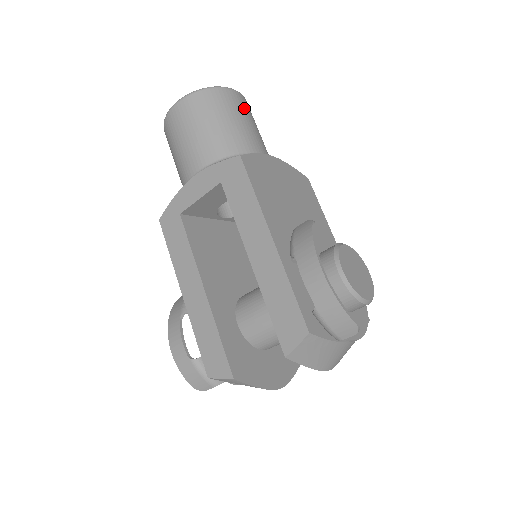
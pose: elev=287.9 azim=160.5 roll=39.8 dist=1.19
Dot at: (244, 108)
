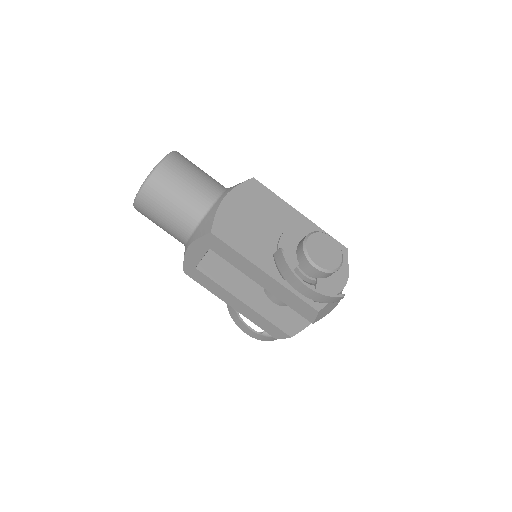
Dot at: (180, 169)
